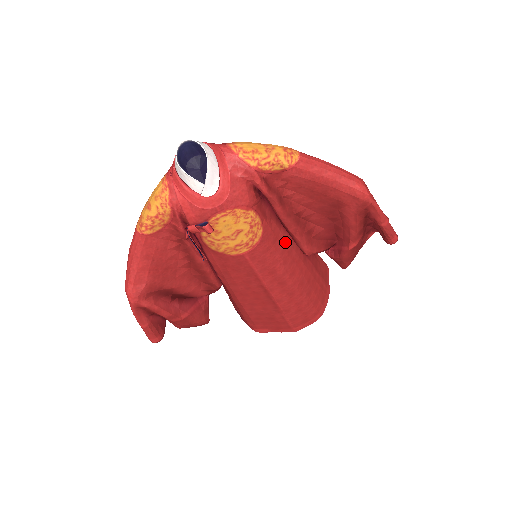
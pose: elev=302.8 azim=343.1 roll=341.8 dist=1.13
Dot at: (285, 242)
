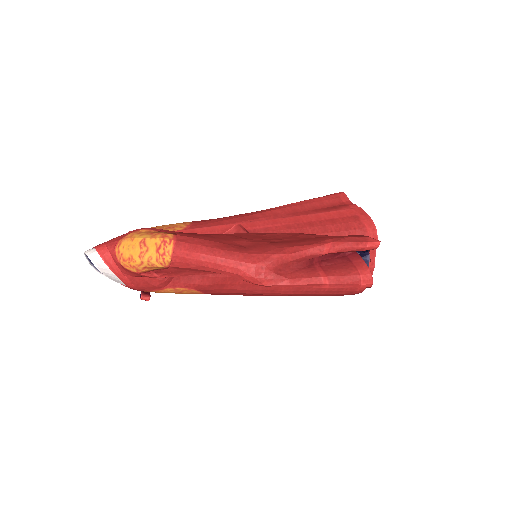
Dot at: occluded
